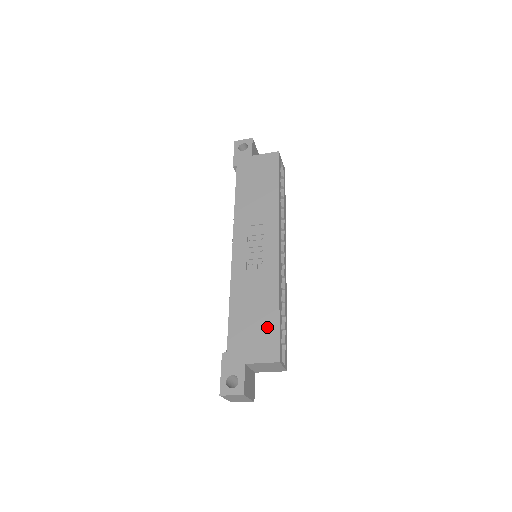
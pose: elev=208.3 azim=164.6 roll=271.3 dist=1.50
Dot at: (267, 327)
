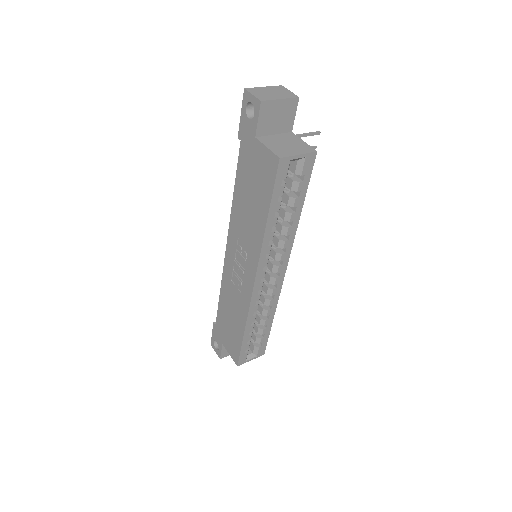
Dot at: (235, 338)
